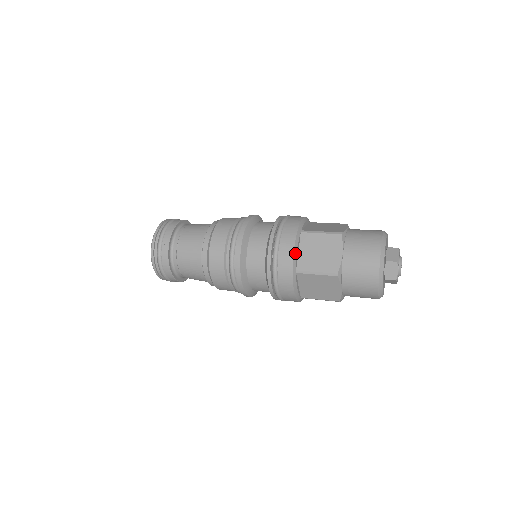
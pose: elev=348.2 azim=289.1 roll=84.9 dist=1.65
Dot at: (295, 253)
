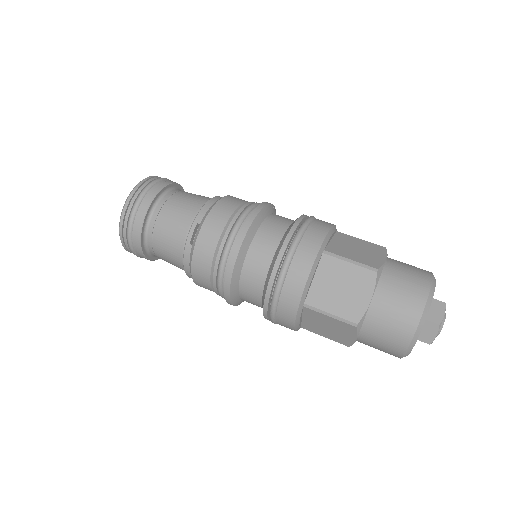
Dot at: (297, 326)
